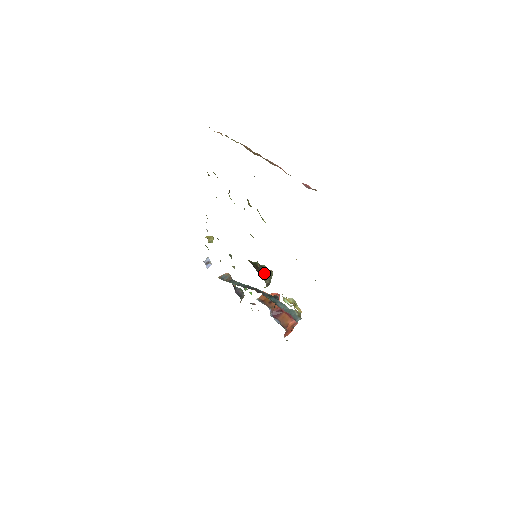
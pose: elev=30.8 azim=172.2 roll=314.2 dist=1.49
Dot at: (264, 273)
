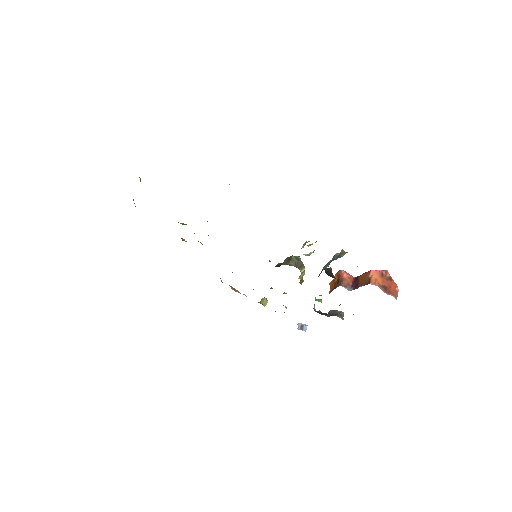
Dot at: (285, 262)
